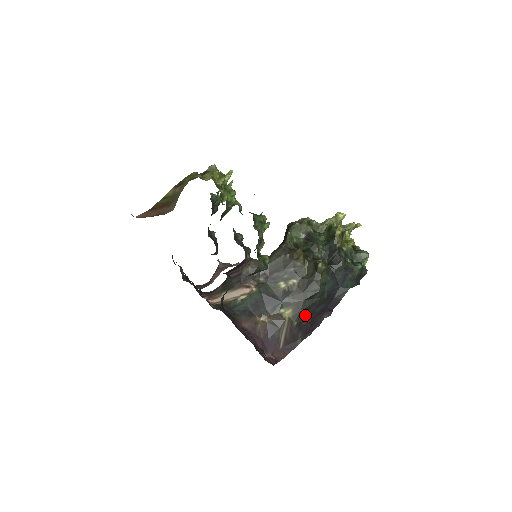
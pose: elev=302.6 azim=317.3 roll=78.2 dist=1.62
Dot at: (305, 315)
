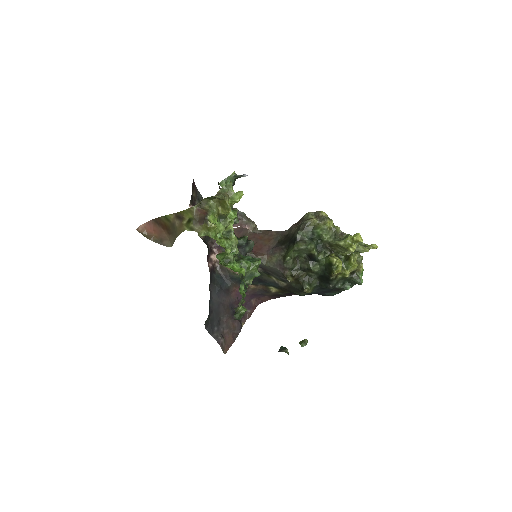
Dot at: occluded
